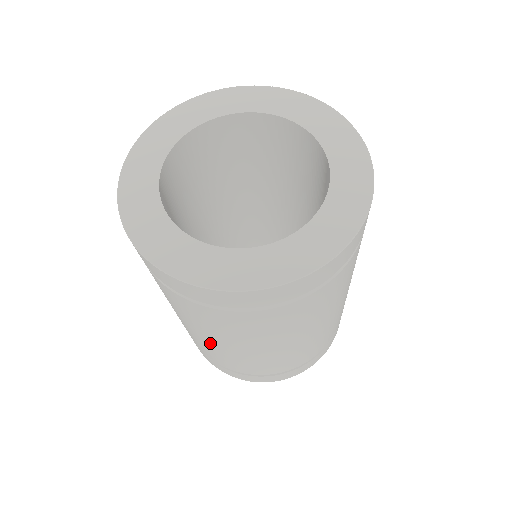
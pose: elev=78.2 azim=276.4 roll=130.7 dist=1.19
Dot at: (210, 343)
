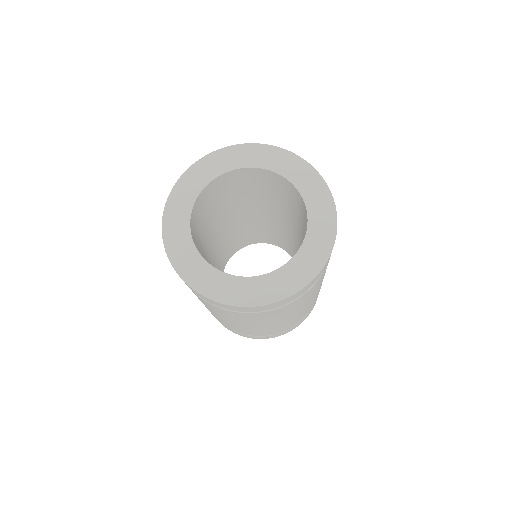
Dot at: (235, 325)
